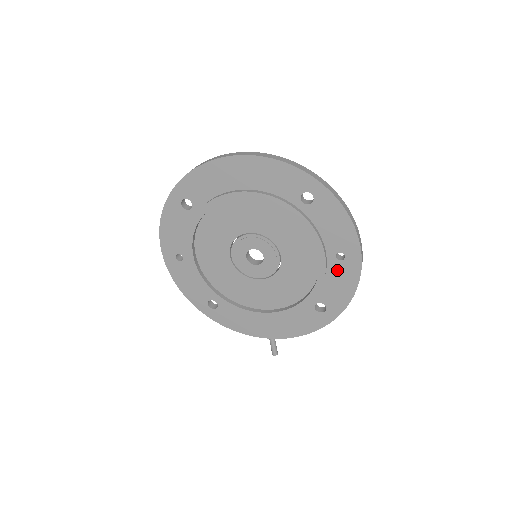
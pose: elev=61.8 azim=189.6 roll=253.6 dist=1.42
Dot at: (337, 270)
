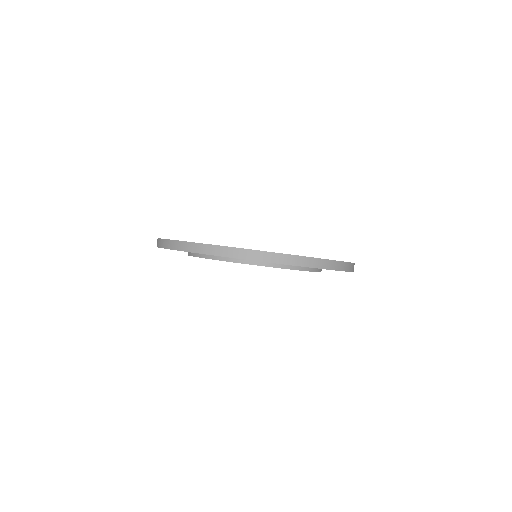
Dot at: occluded
